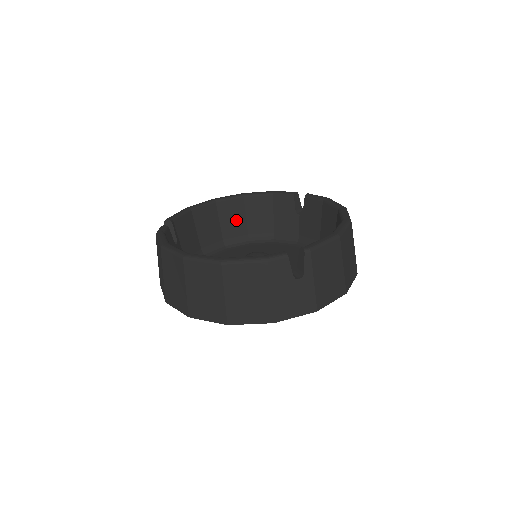
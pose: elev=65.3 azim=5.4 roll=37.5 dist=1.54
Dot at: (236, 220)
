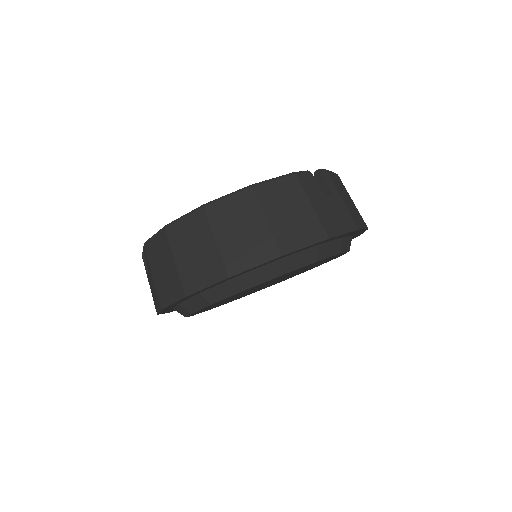
Dot at: occluded
